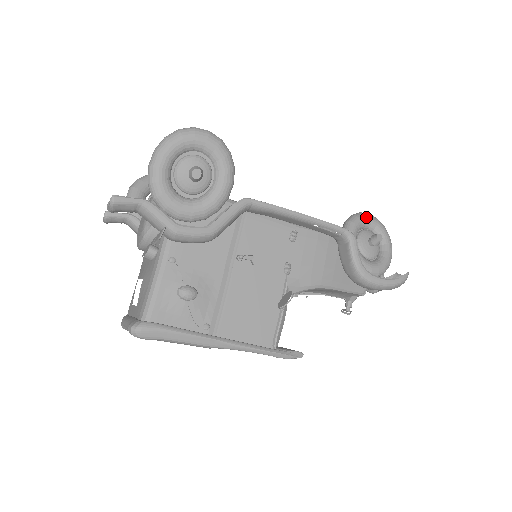
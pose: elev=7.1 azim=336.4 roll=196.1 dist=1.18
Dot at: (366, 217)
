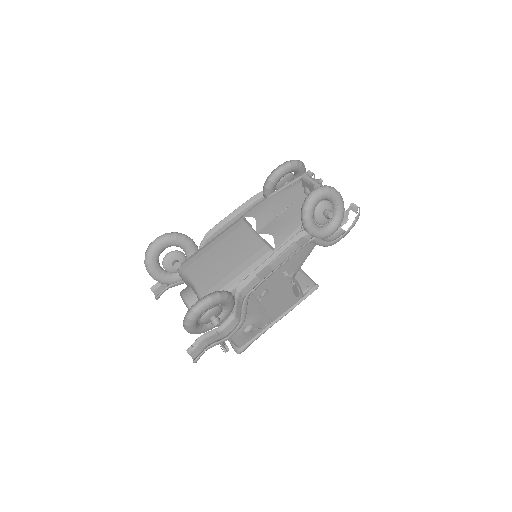
Dot at: (313, 203)
